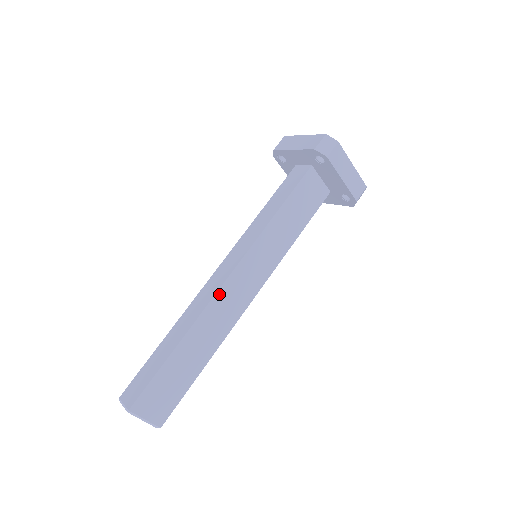
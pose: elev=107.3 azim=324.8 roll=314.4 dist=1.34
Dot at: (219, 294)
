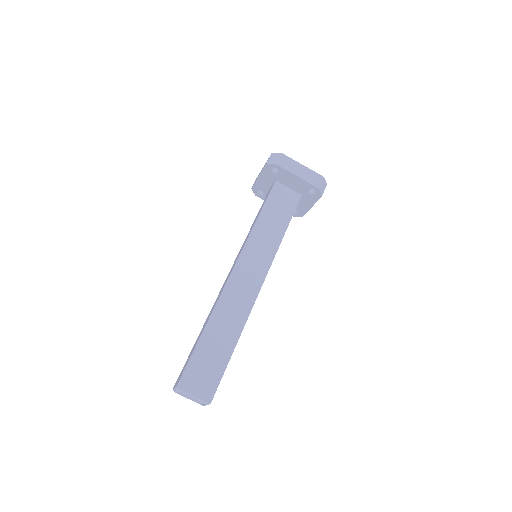
Dot at: (229, 284)
